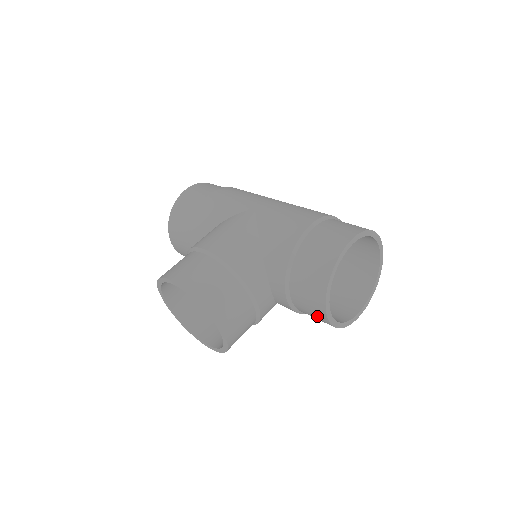
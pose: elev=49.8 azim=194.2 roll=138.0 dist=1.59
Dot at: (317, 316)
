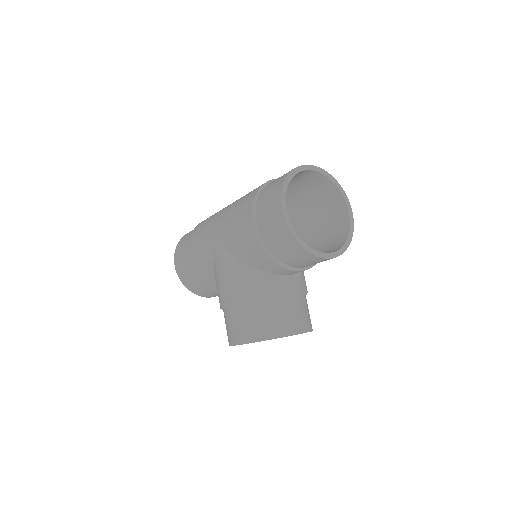
Dot at: occluded
